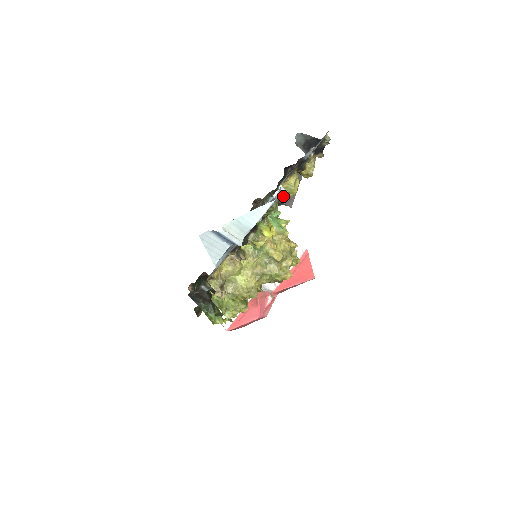
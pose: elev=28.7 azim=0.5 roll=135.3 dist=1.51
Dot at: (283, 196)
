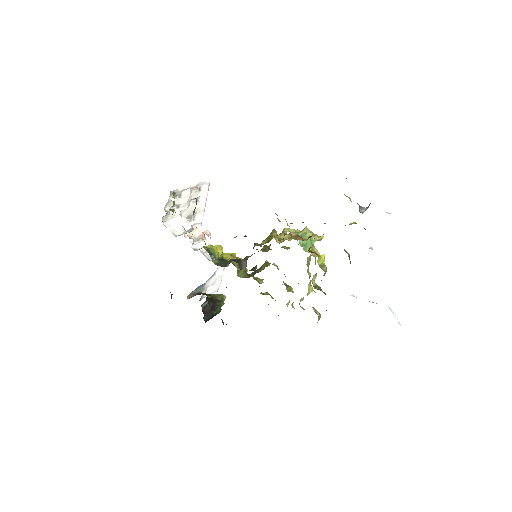
Dot at: occluded
